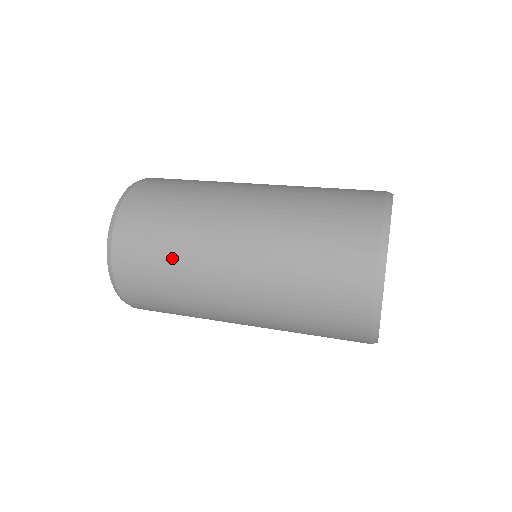
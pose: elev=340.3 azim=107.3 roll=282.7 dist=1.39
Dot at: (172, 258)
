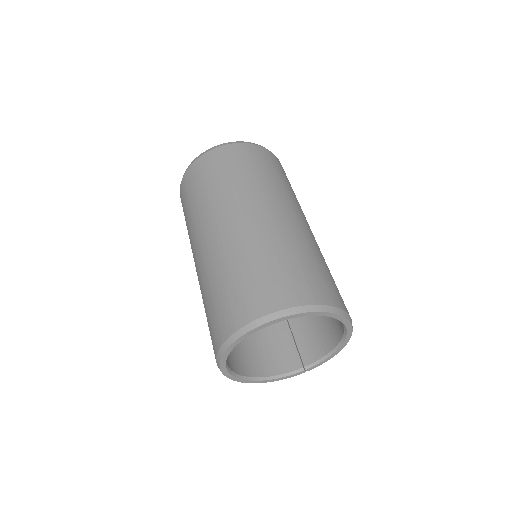
Dot at: occluded
